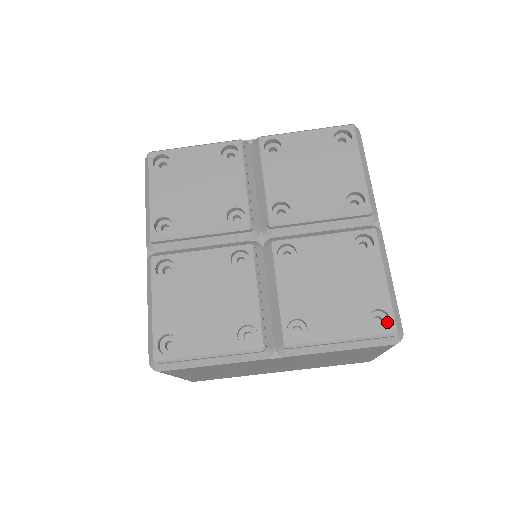
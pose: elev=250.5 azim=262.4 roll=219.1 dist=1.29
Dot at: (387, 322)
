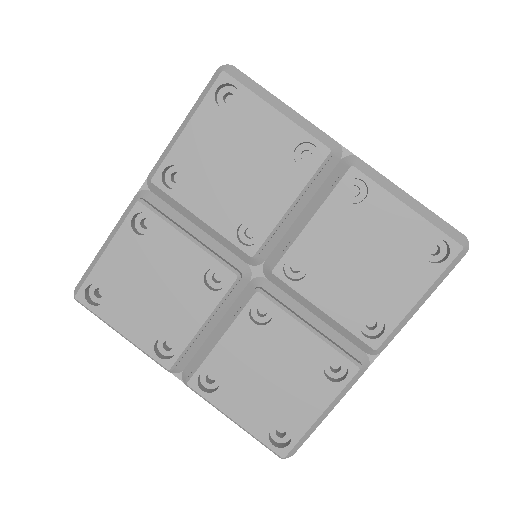
Dot at: (287, 441)
